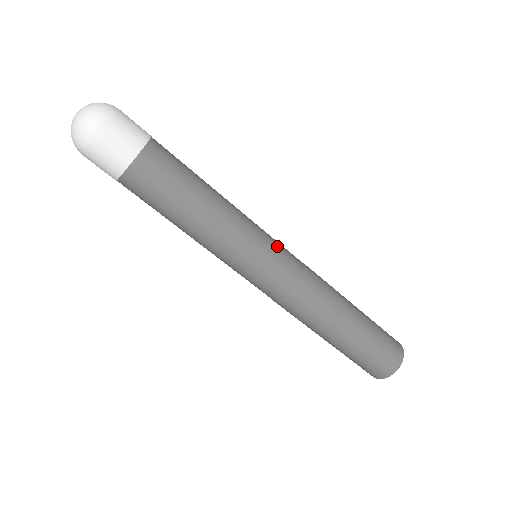
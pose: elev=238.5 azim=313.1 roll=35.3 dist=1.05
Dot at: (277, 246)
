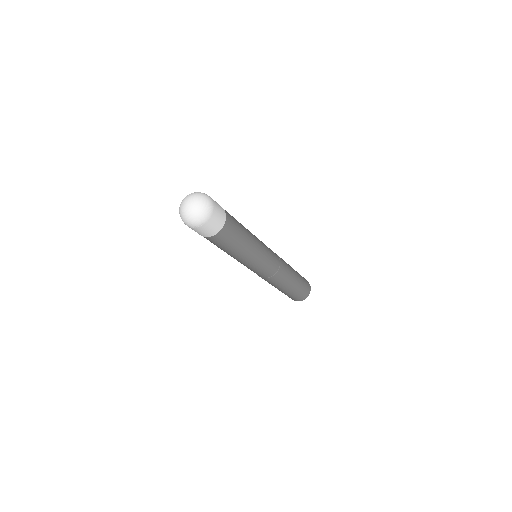
Dot at: (268, 264)
